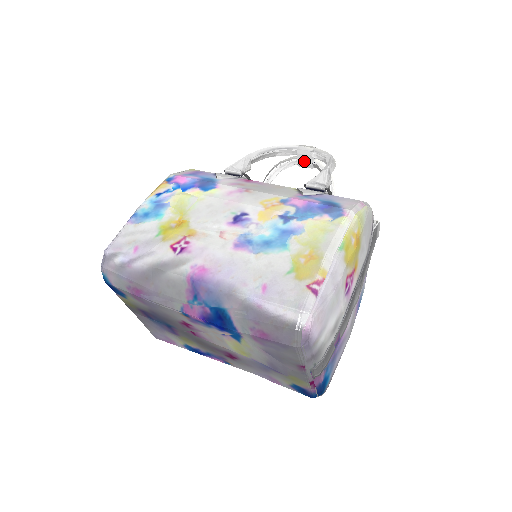
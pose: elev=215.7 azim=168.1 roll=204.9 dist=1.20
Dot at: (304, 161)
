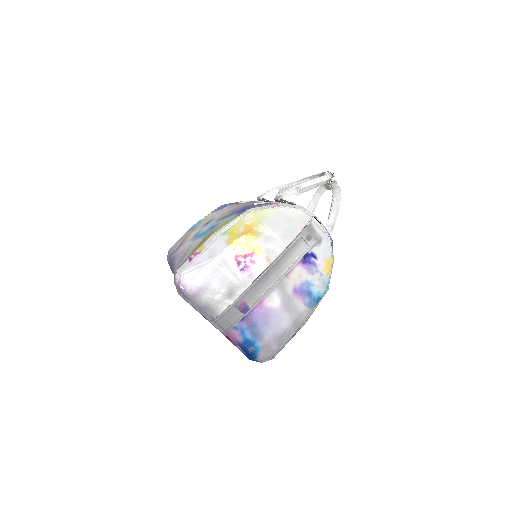
Dot at: (326, 184)
